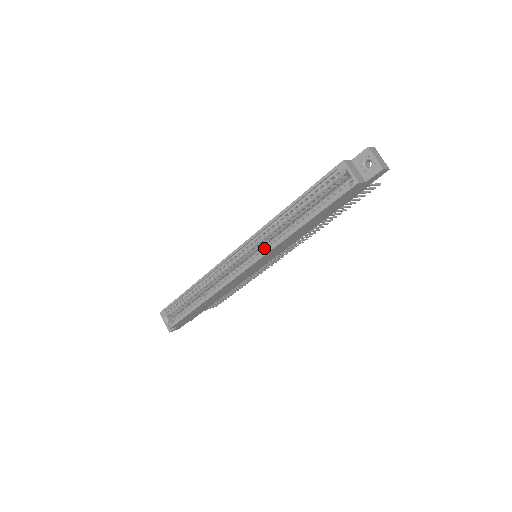
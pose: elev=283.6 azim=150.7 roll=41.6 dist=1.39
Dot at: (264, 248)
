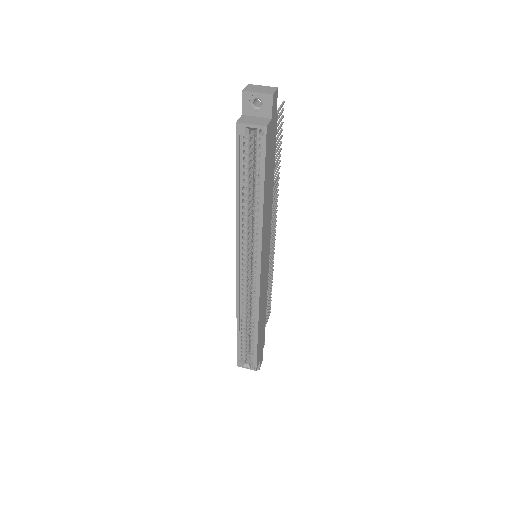
Dot at: (255, 247)
